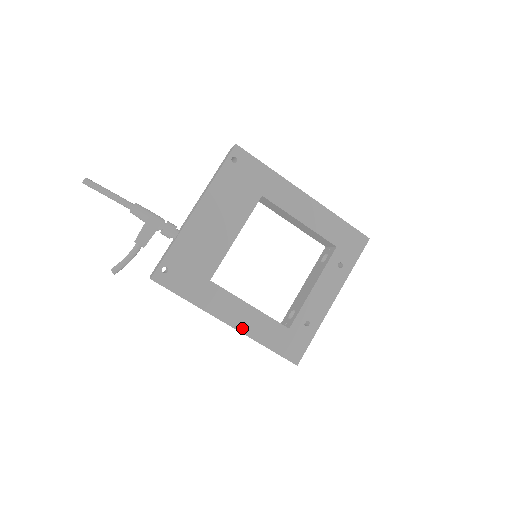
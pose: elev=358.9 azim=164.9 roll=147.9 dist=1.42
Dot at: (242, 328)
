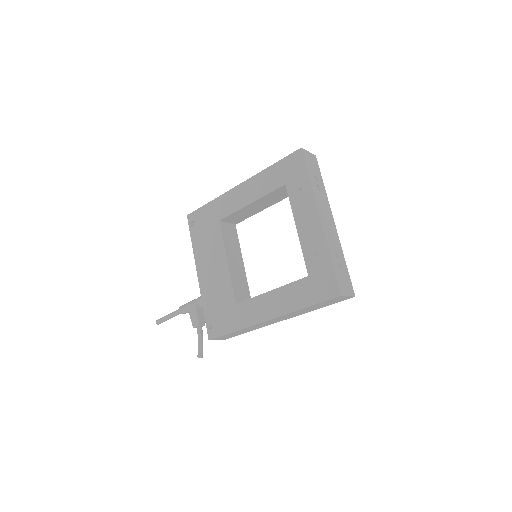
Dot at: (278, 312)
